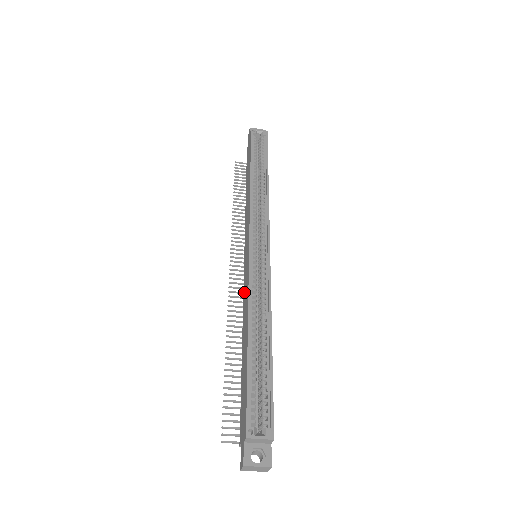
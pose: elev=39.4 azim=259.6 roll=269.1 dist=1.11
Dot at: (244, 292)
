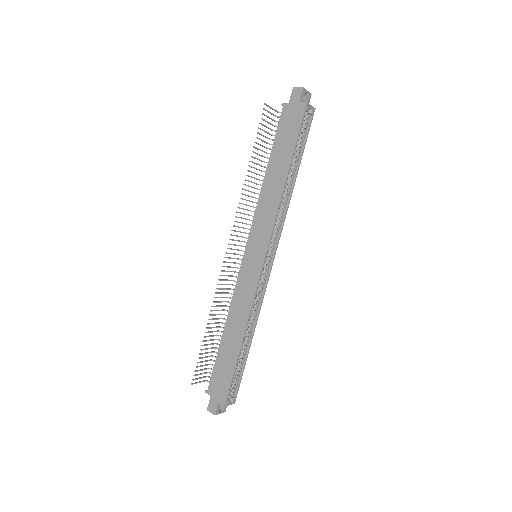
Dot at: (239, 289)
